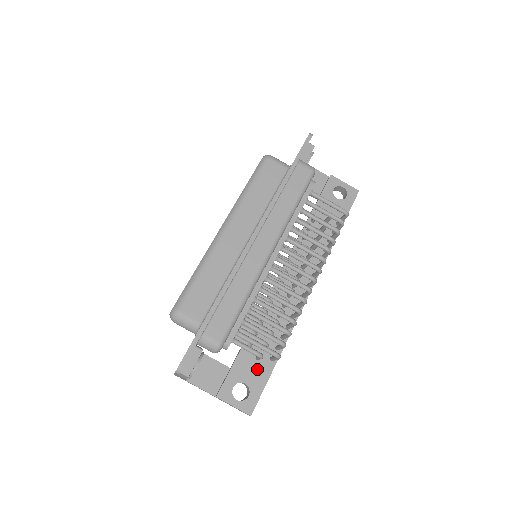
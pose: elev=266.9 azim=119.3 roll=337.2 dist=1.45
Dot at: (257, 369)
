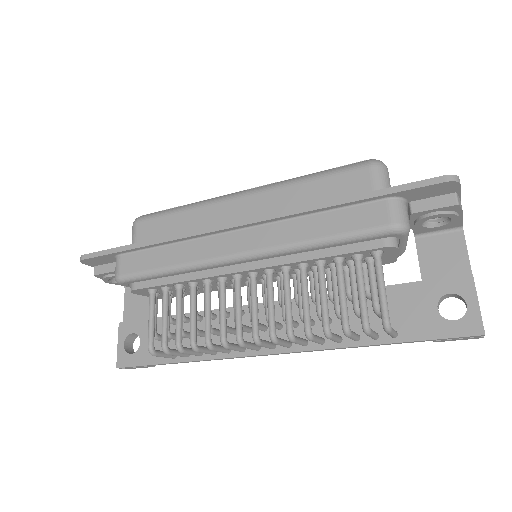
Dot at: (158, 346)
